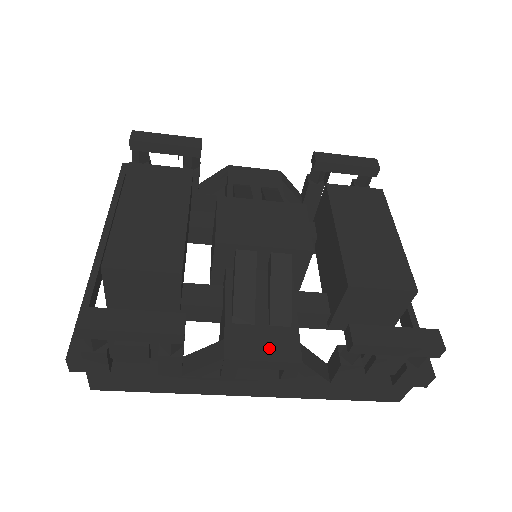
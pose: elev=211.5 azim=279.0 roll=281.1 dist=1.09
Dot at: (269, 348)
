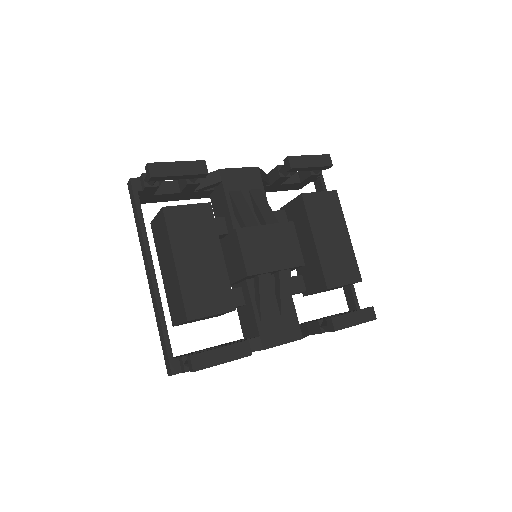
Dot at: (285, 335)
